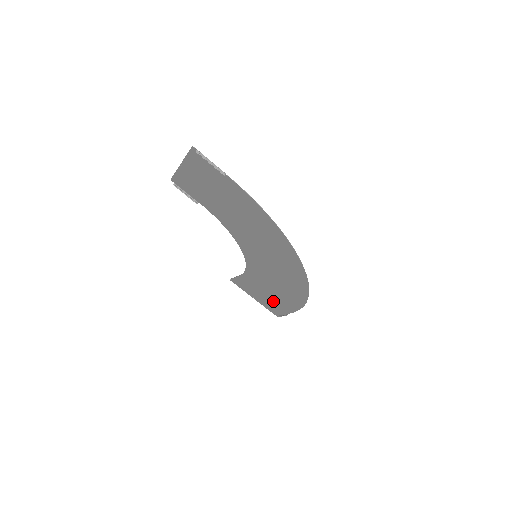
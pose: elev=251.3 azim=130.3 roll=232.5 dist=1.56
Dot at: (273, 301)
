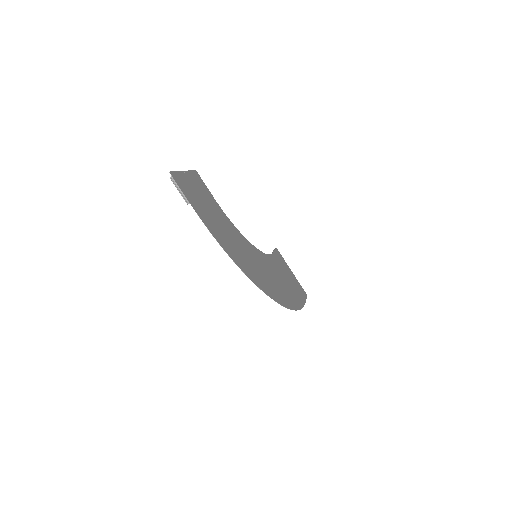
Dot at: (294, 287)
